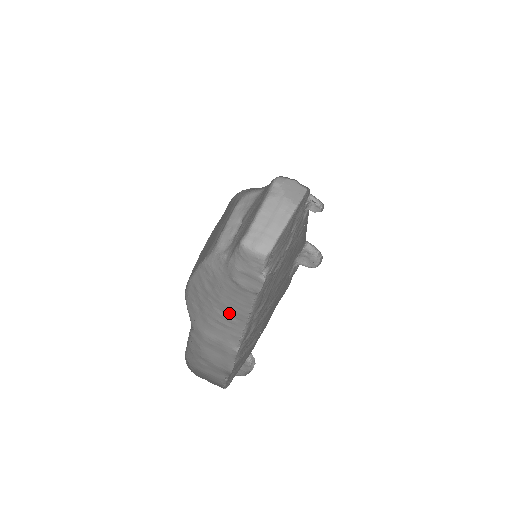
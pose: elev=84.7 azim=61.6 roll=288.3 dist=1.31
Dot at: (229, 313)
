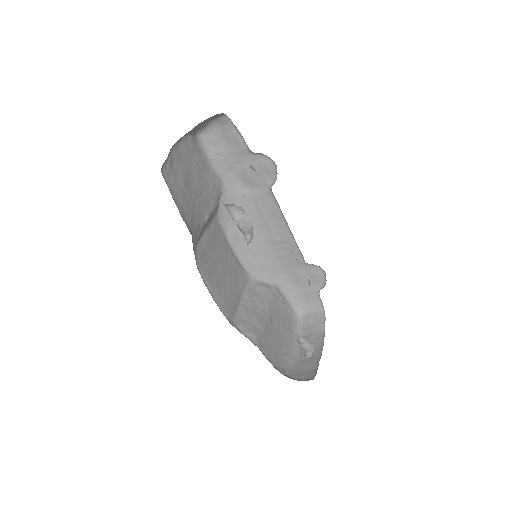
Dot at: (277, 238)
